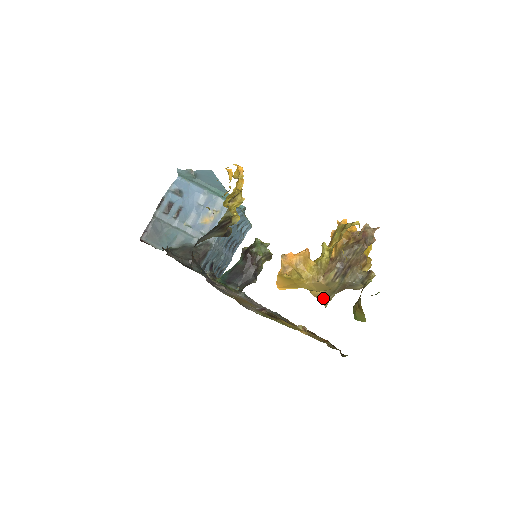
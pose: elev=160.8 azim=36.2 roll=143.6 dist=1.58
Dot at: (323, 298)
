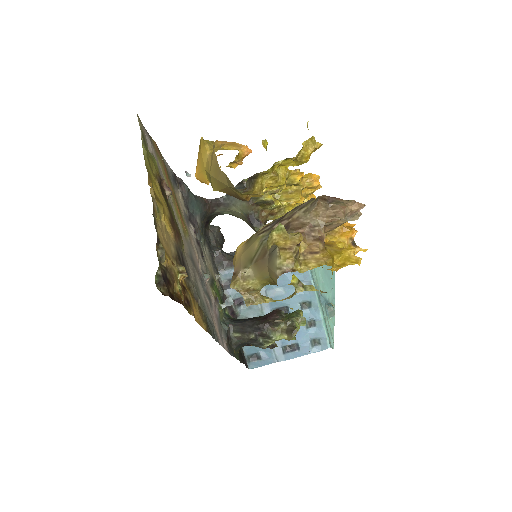
Dot at: (238, 268)
